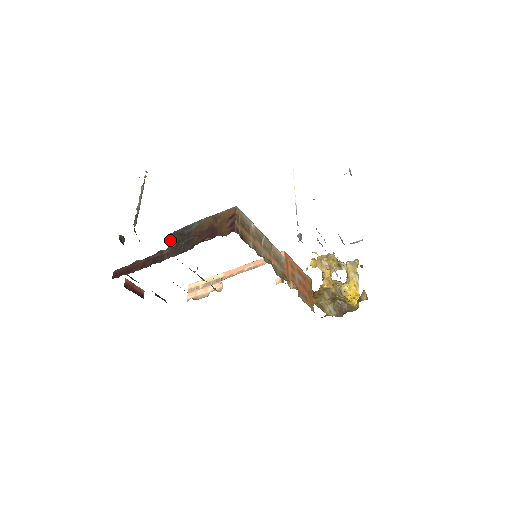
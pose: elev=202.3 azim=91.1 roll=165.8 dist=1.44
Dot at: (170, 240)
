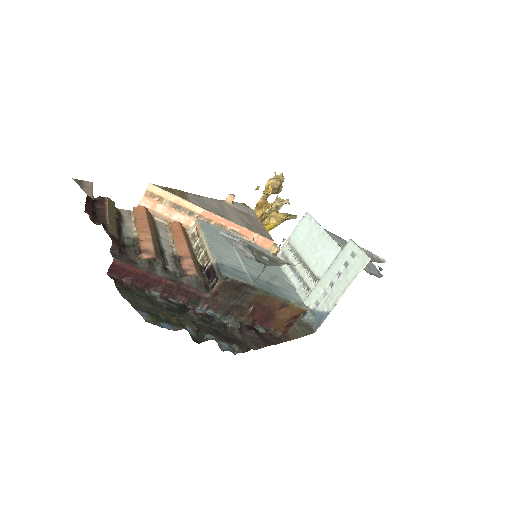
Dot at: (221, 284)
